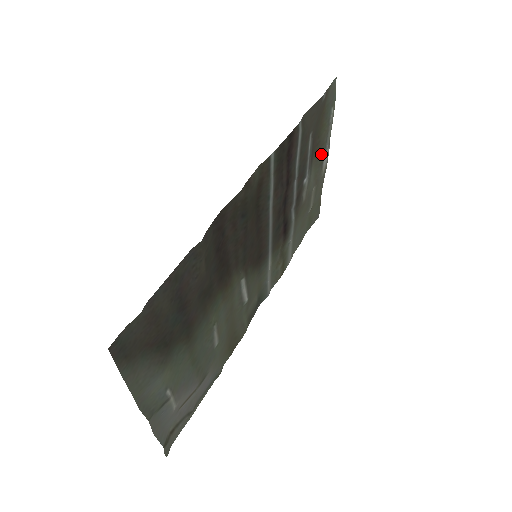
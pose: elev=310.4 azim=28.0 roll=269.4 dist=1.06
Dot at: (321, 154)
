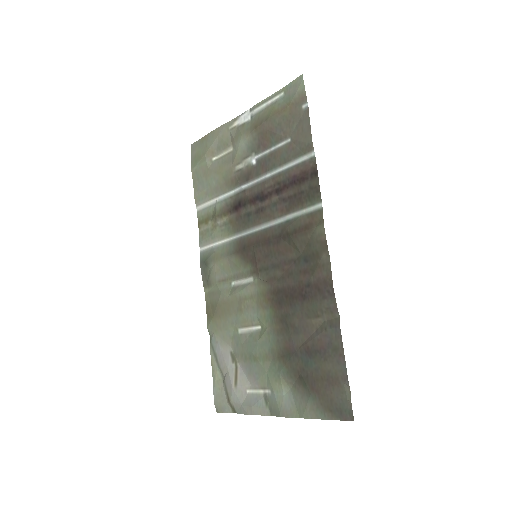
Dot at: (251, 123)
